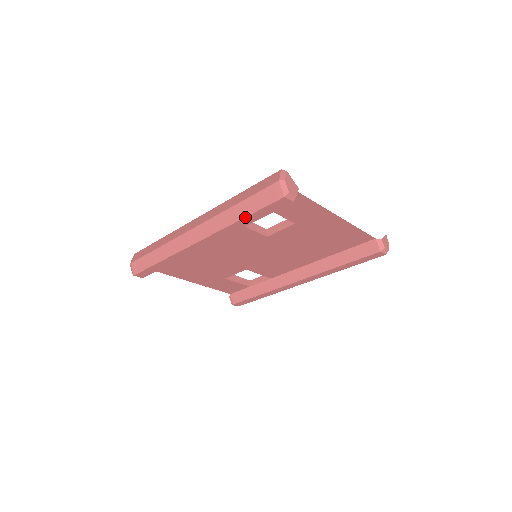
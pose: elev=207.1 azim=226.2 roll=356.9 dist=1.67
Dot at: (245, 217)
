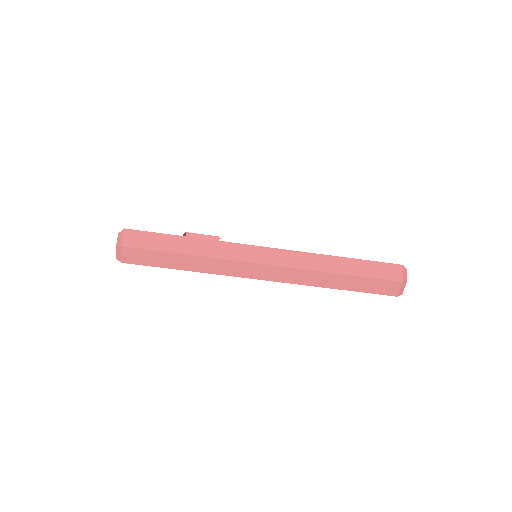
Dot at: occluded
